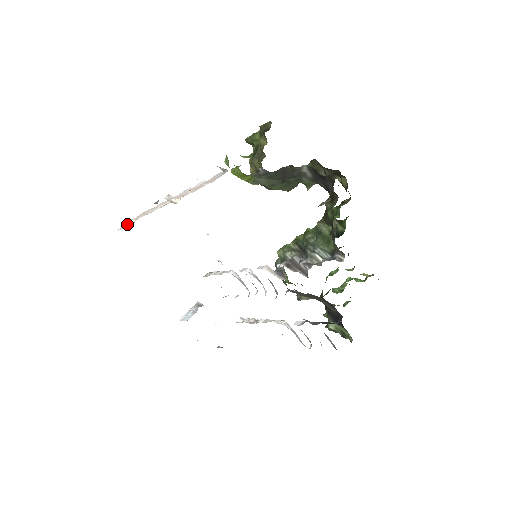
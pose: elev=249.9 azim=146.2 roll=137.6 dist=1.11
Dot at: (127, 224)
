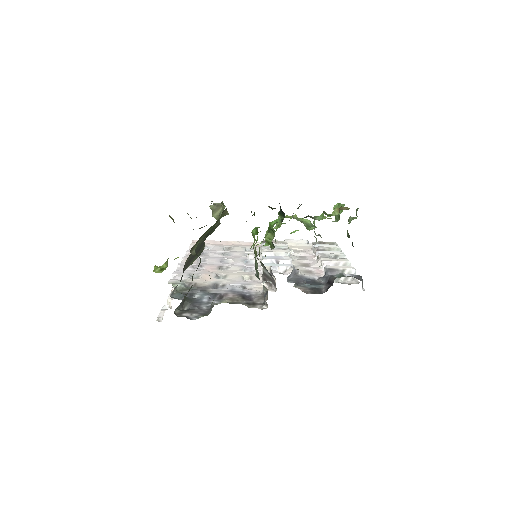
Dot at: occluded
